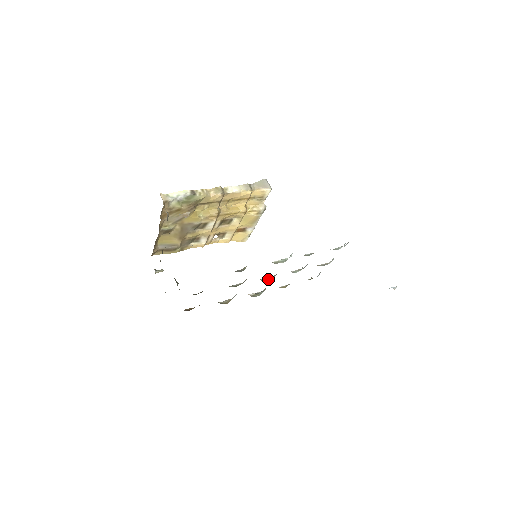
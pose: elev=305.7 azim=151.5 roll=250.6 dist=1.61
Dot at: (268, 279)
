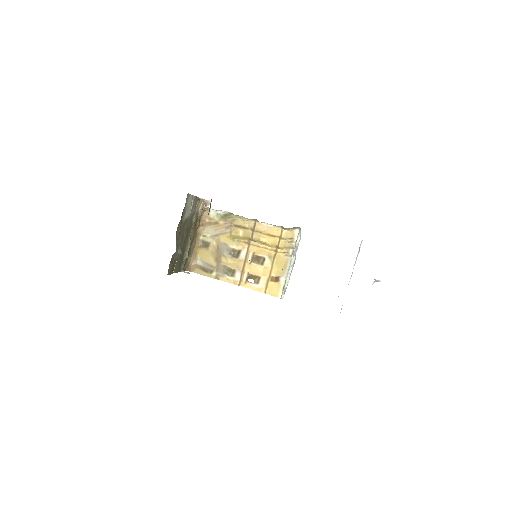
Dot at: occluded
